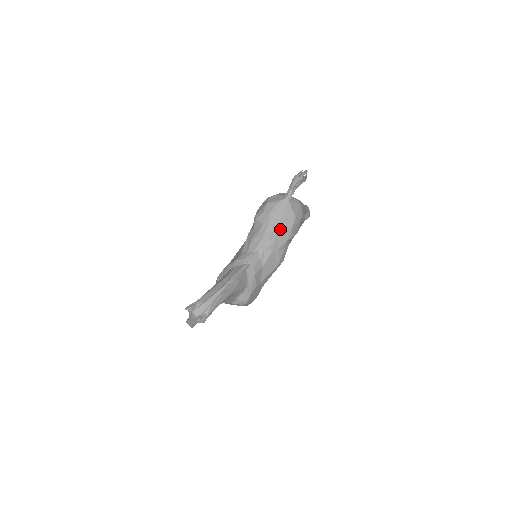
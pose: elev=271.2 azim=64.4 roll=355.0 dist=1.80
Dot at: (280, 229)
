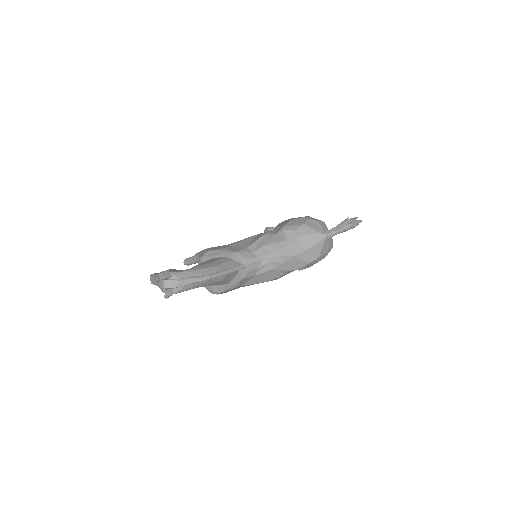
Dot at: (297, 257)
